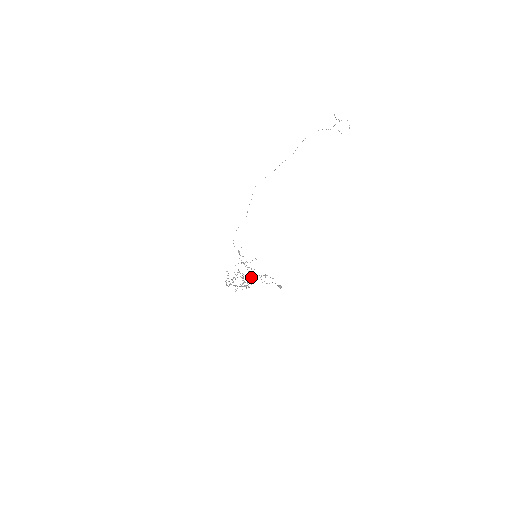
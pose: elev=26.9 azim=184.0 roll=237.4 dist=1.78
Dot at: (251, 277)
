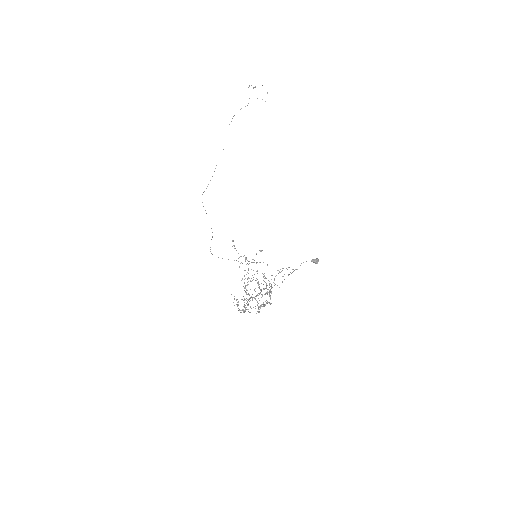
Dot at: occluded
